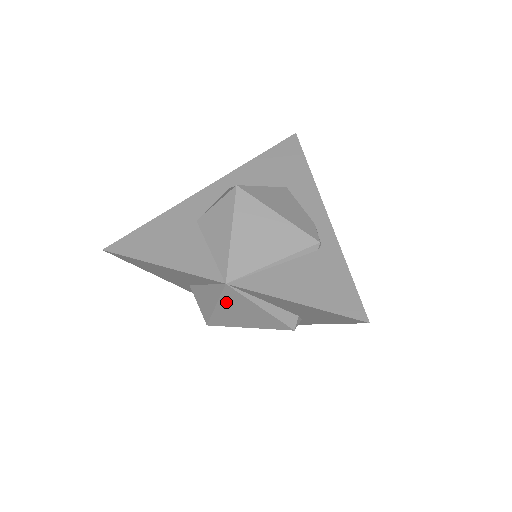
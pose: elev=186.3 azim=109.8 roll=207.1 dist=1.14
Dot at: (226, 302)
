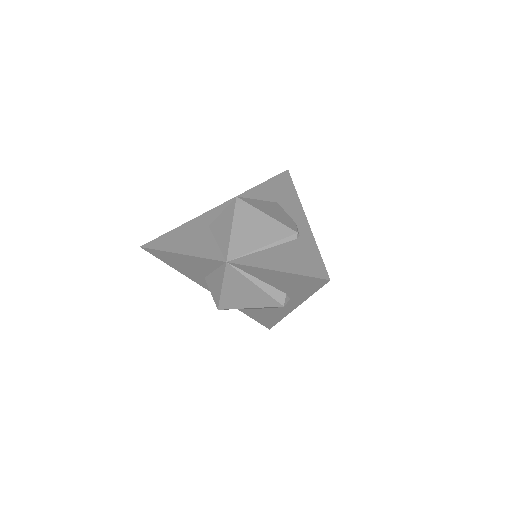
Dot at: (229, 281)
